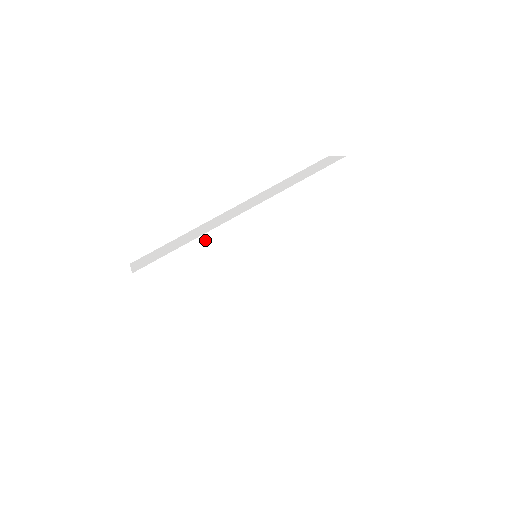
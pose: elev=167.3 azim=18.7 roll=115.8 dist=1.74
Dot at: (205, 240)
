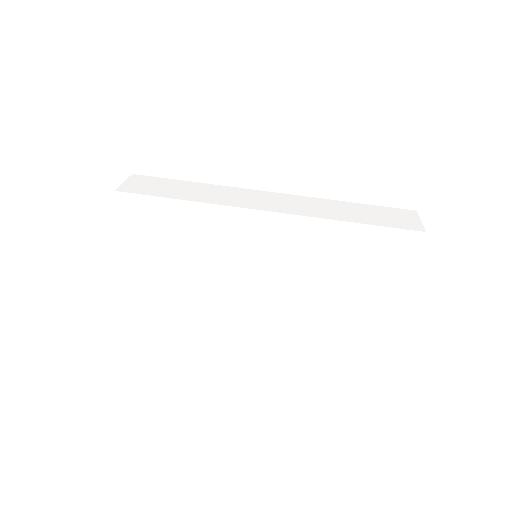
Dot at: (206, 209)
